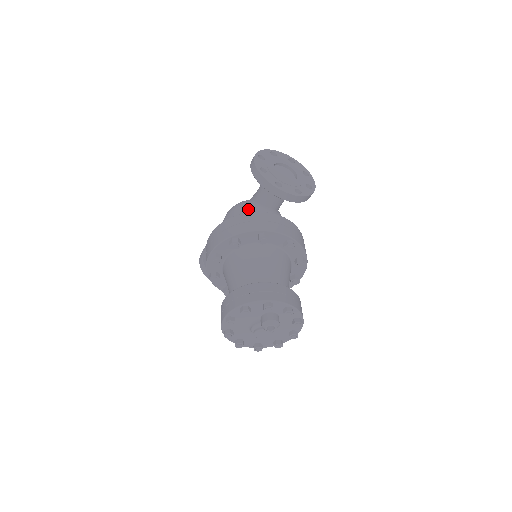
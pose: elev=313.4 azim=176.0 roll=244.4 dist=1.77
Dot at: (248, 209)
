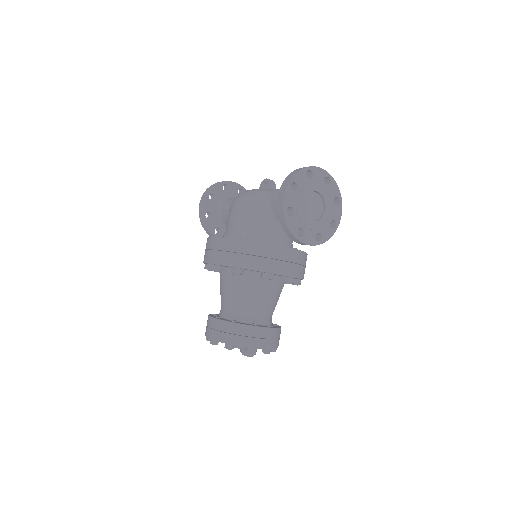
Dot at: (262, 218)
